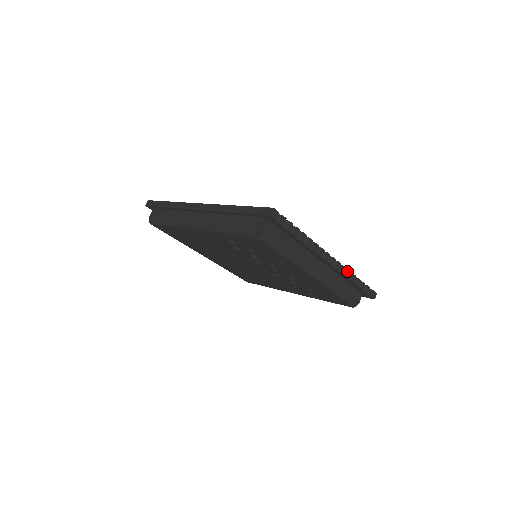
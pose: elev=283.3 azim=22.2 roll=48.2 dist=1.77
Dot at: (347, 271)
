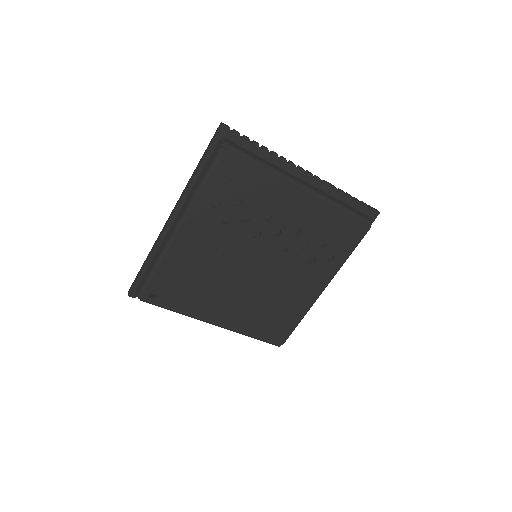
Dot at: (330, 184)
